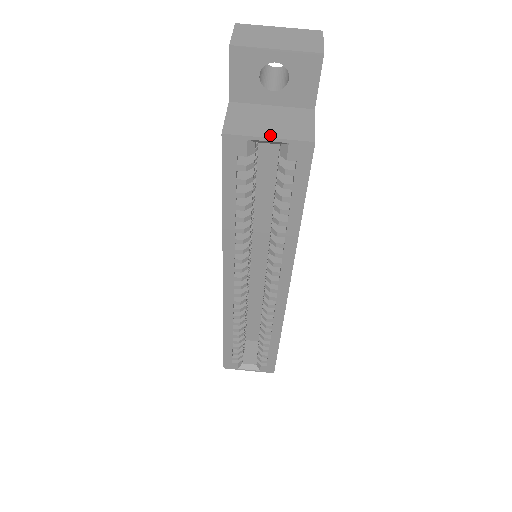
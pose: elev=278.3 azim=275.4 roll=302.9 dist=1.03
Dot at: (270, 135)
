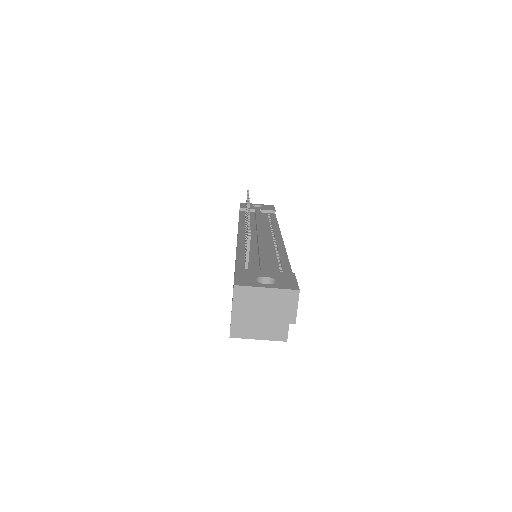
Dot at: (259, 337)
